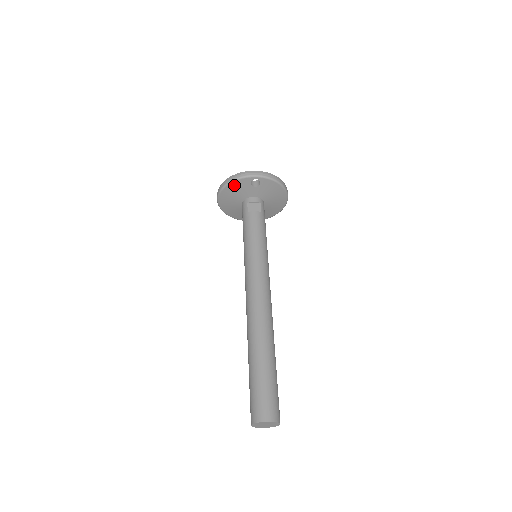
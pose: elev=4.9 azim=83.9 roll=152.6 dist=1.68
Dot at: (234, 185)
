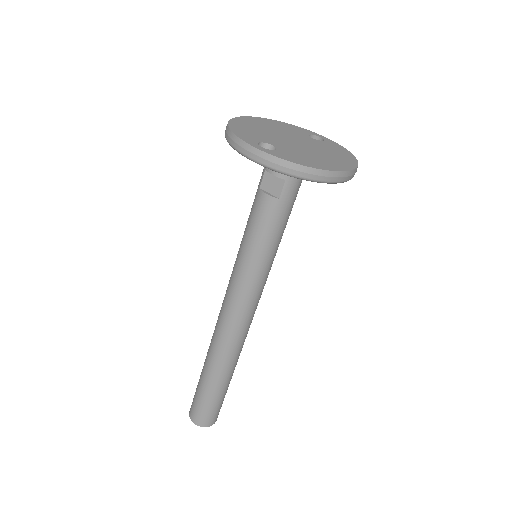
Dot at: occluded
